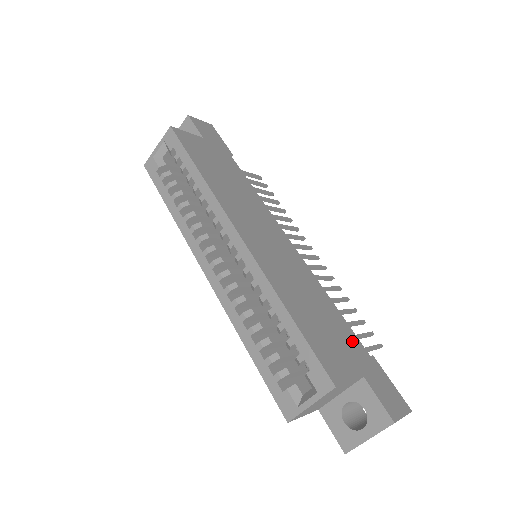
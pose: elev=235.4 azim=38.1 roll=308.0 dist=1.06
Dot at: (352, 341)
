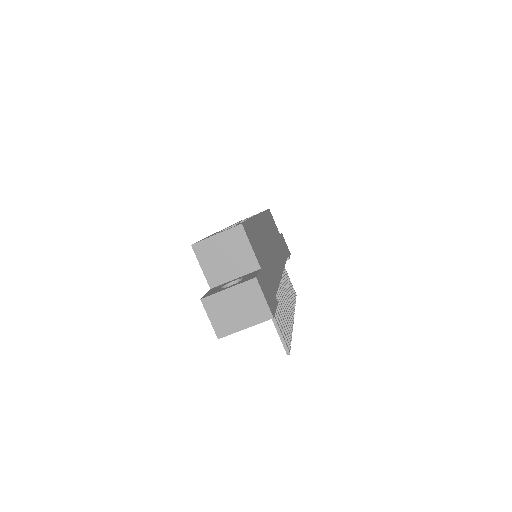
Dot at: (272, 281)
